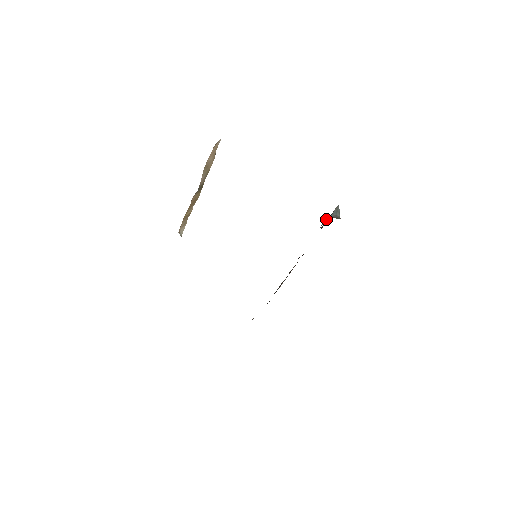
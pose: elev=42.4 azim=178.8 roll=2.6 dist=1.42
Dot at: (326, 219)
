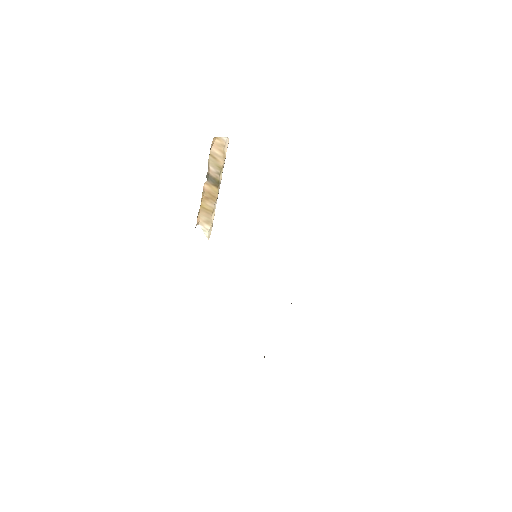
Dot at: occluded
